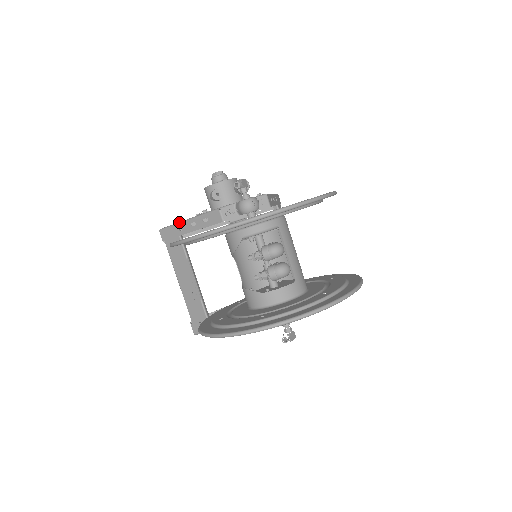
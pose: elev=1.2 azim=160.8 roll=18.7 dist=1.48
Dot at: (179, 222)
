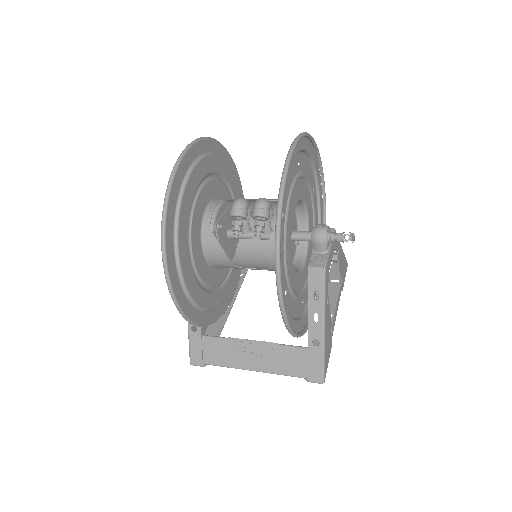
Dot at: occluded
